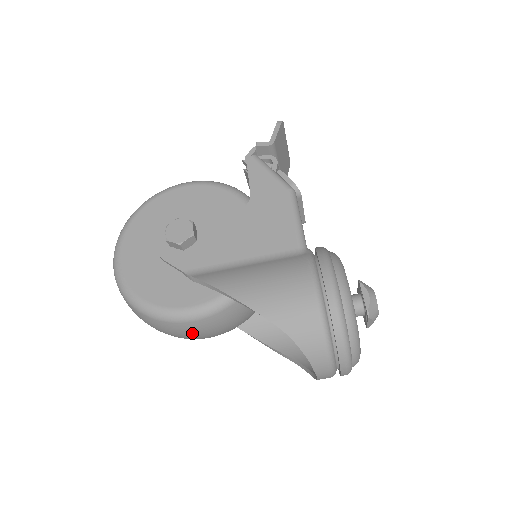
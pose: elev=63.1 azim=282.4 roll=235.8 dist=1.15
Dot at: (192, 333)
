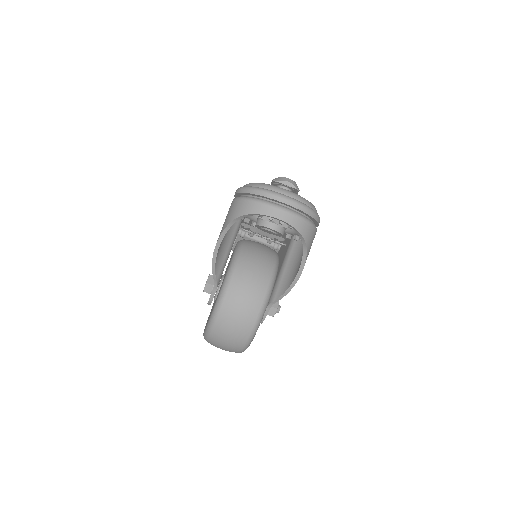
Dot at: (241, 302)
